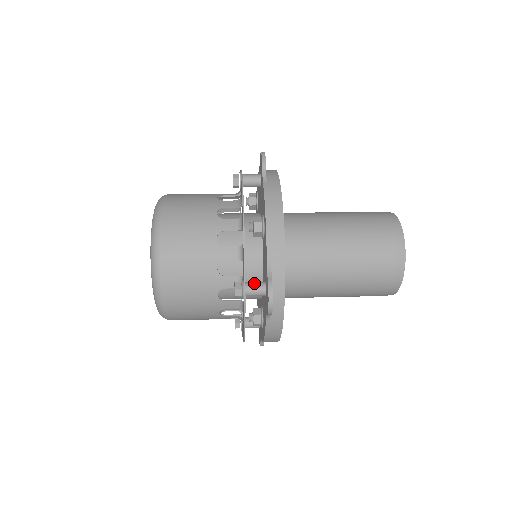
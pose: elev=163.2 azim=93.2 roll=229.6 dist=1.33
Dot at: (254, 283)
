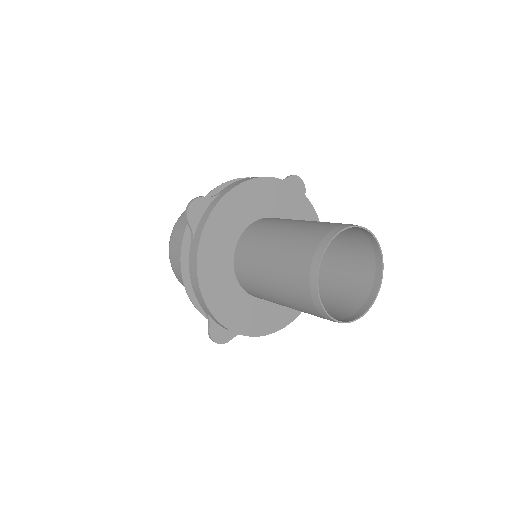
Dot at: occluded
